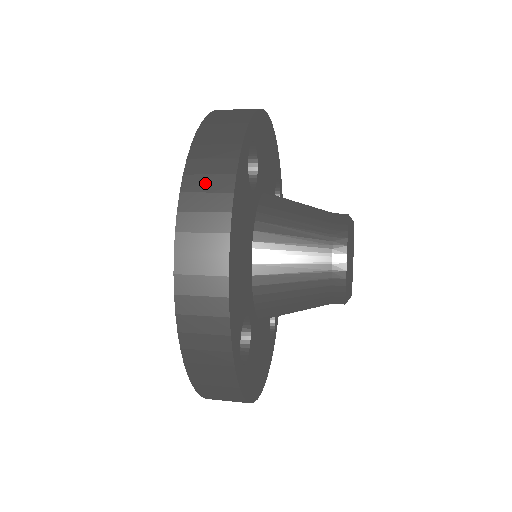
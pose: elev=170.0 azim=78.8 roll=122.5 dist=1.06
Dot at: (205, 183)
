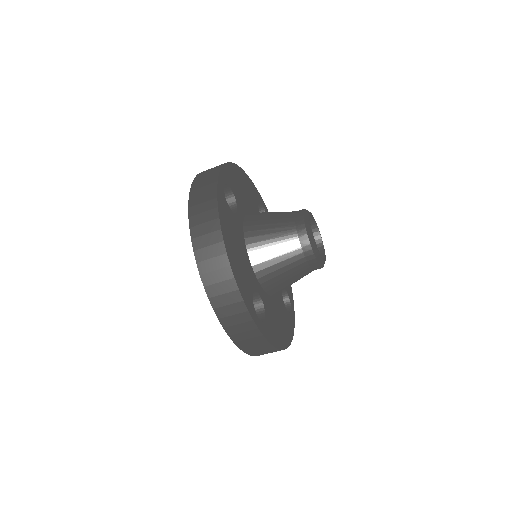
Dot at: (202, 218)
